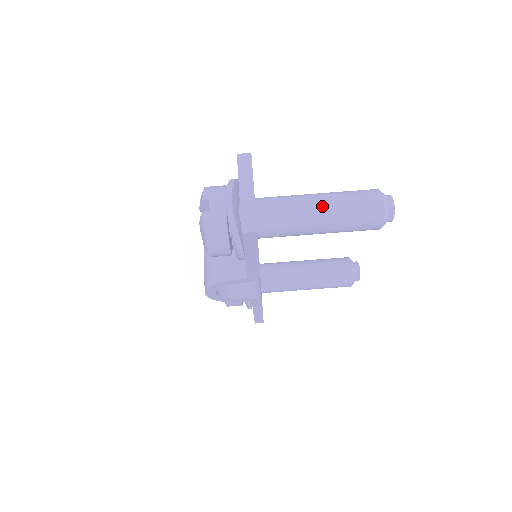
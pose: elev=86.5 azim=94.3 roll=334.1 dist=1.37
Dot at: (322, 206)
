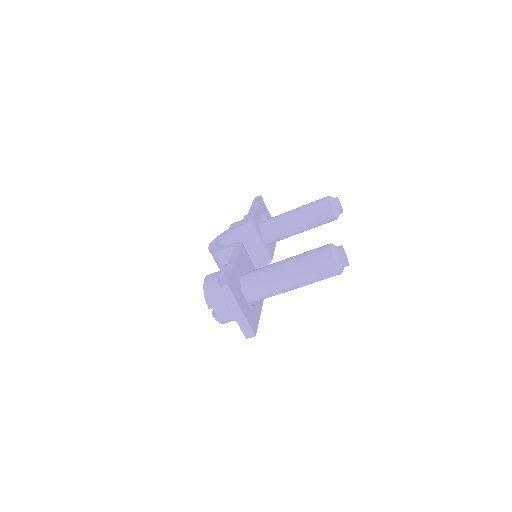
Dot at: (292, 283)
